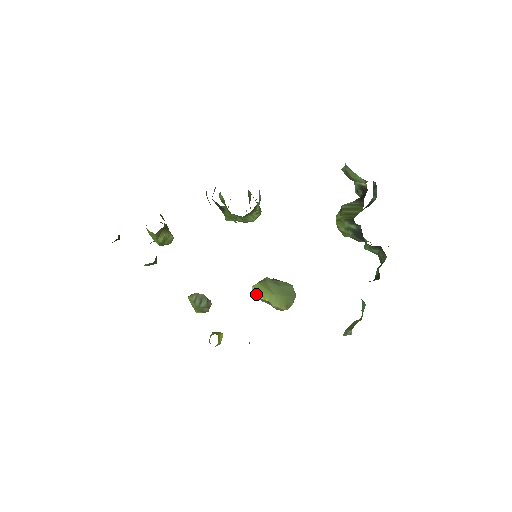
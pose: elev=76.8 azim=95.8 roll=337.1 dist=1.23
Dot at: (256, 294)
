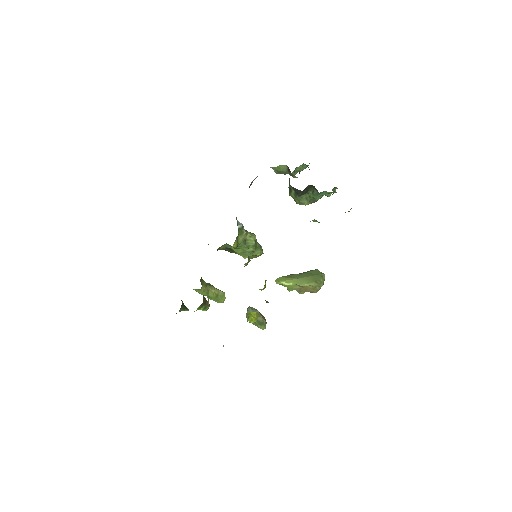
Dot at: (280, 284)
